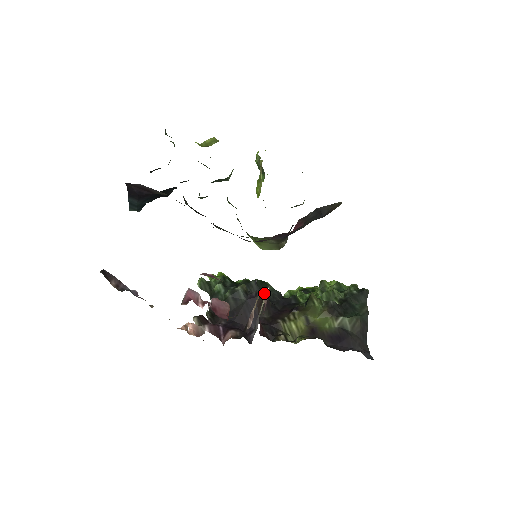
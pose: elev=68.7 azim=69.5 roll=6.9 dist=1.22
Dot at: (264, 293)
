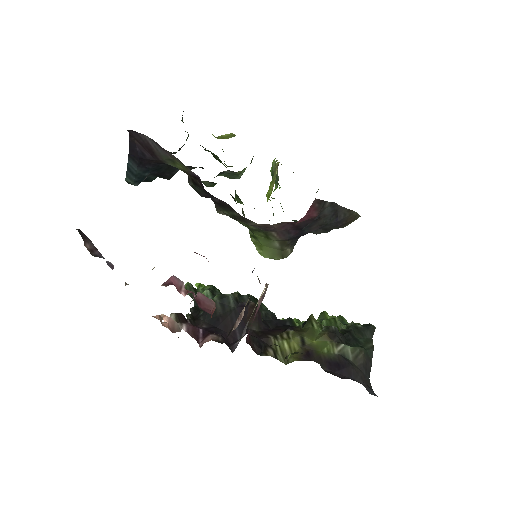
Dot at: occluded
